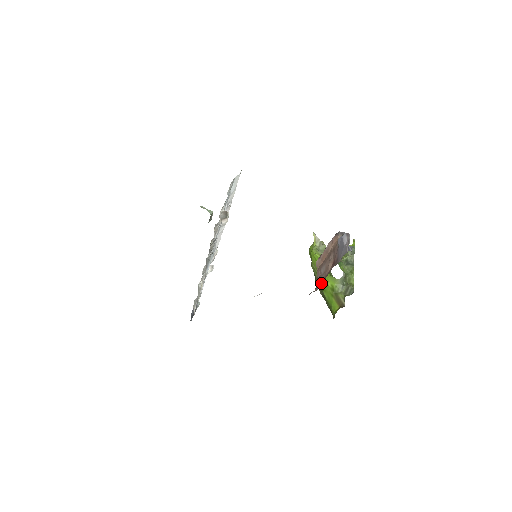
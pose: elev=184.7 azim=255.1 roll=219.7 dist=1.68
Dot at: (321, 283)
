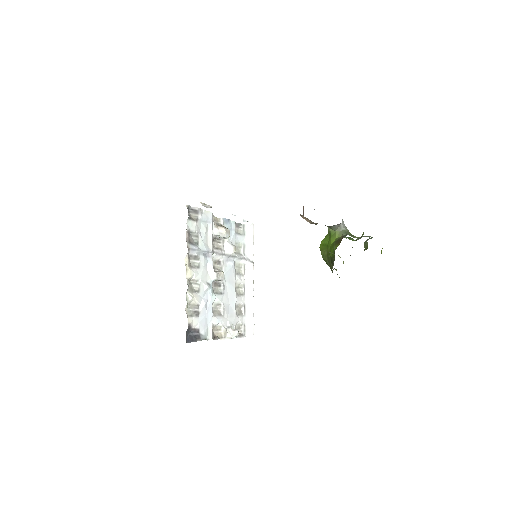
Dot at: occluded
